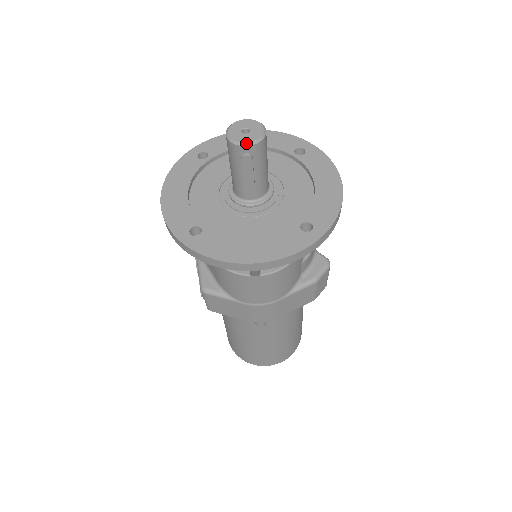
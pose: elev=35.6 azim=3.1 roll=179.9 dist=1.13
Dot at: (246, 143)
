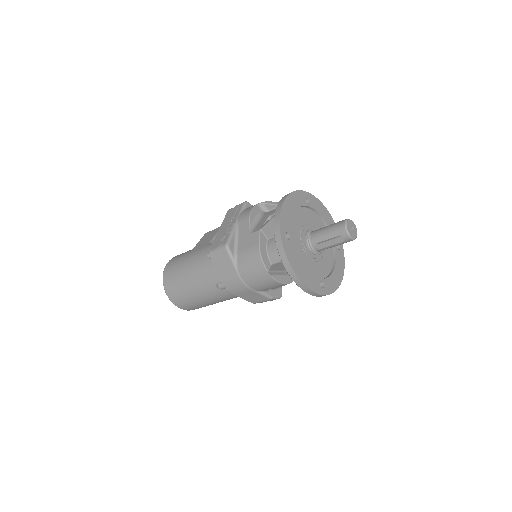
Dot at: (350, 235)
